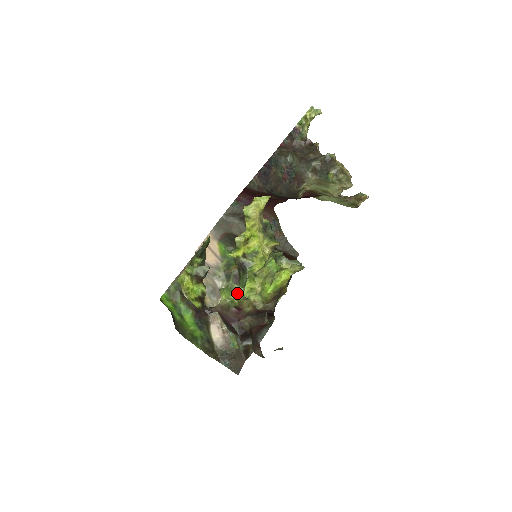
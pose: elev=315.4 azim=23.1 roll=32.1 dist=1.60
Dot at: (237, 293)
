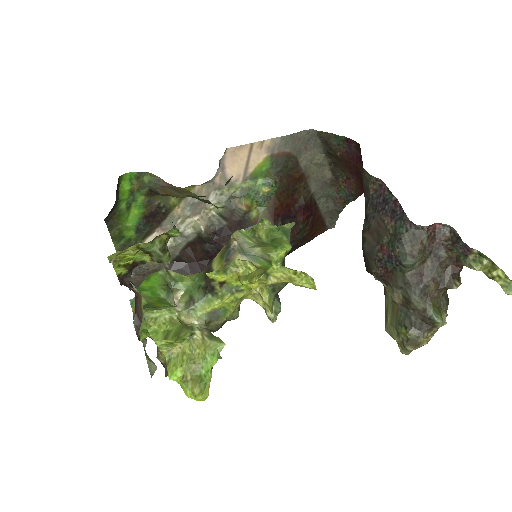
Dot at: (166, 311)
